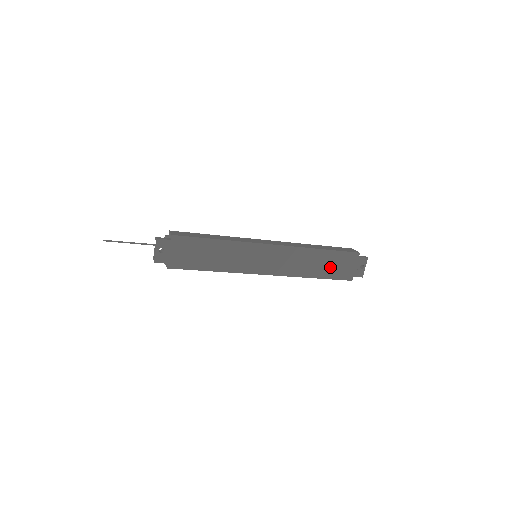
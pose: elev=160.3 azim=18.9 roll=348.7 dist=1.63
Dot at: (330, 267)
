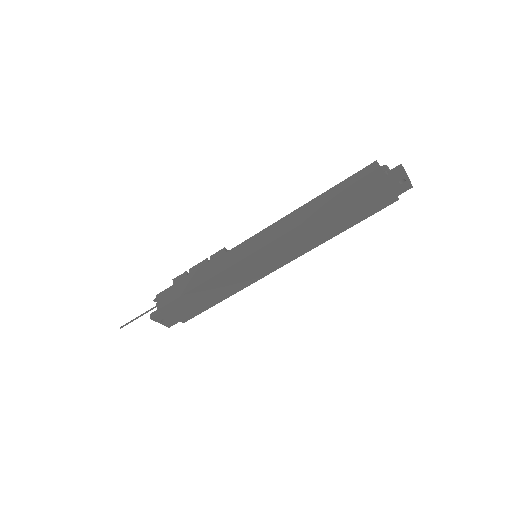
Dot at: (353, 212)
